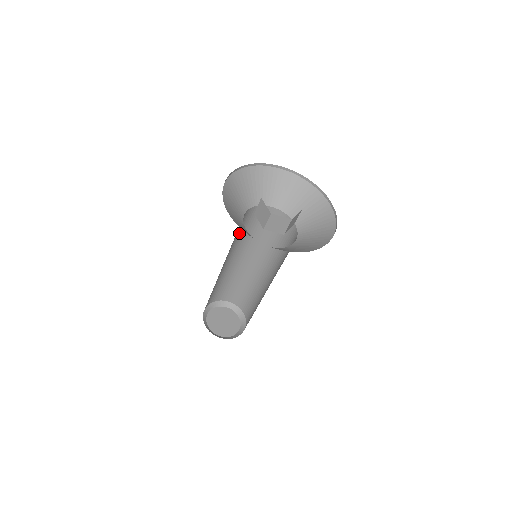
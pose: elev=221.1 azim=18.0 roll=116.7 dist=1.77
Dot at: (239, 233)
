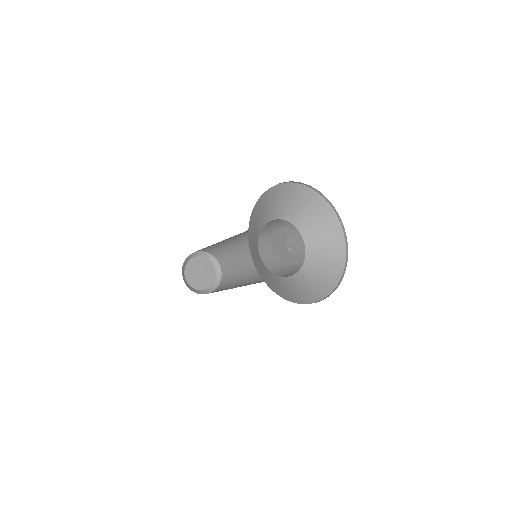
Dot at: occluded
